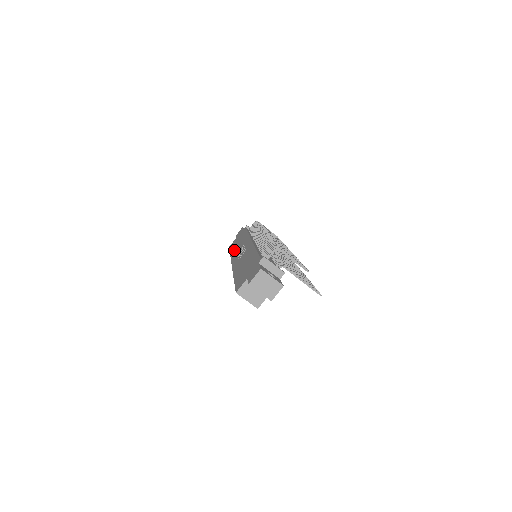
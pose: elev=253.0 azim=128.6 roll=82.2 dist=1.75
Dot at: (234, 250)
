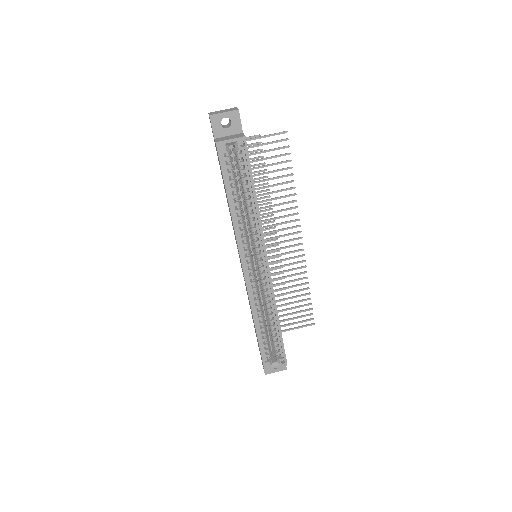
Dot at: occluded
